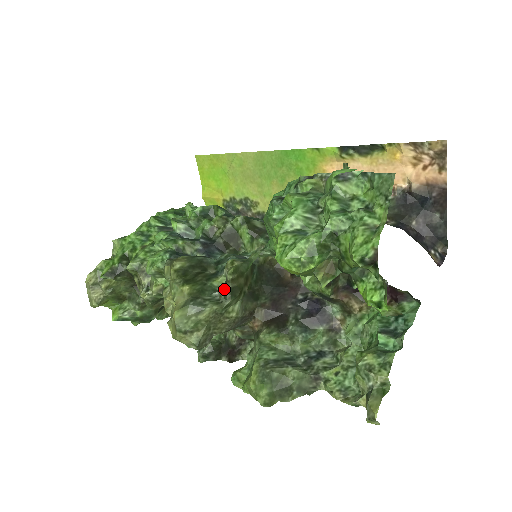
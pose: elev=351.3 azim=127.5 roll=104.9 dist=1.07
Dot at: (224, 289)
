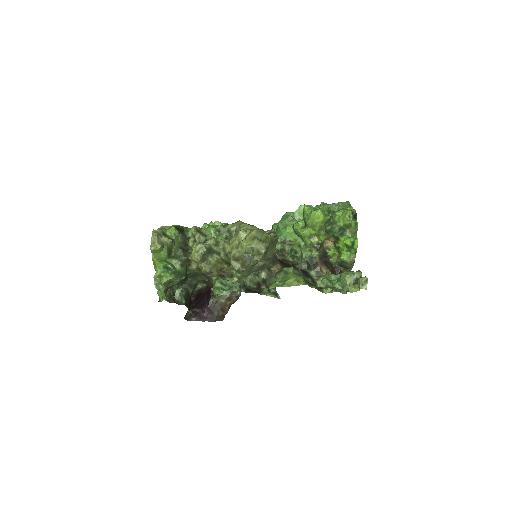
Dot at: (274, 233)
